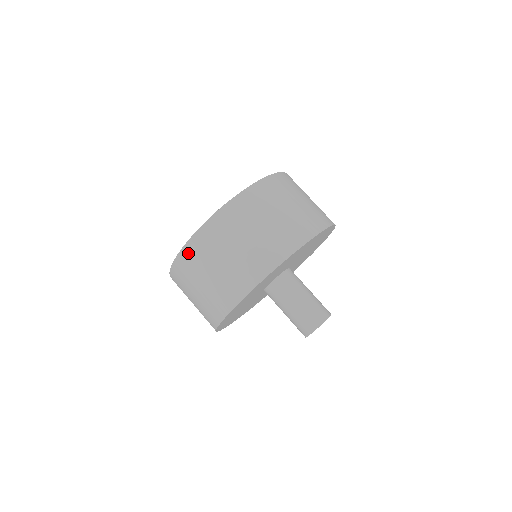
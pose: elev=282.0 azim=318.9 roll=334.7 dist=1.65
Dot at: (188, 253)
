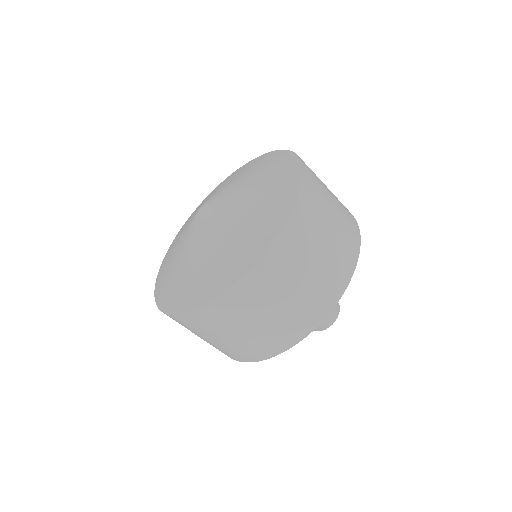
Dot at: occluded
